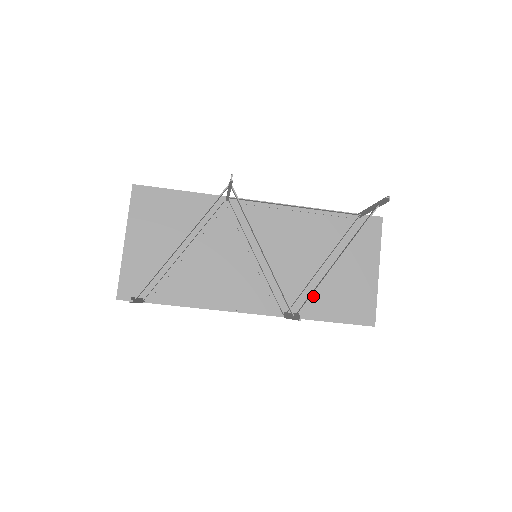
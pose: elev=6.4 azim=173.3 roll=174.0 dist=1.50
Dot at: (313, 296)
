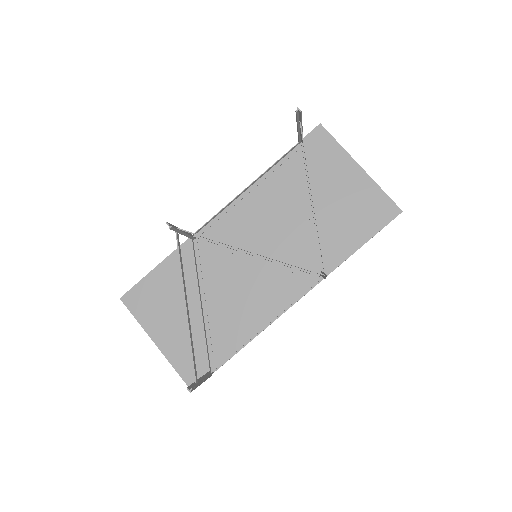
Dot at: (330, 240)
